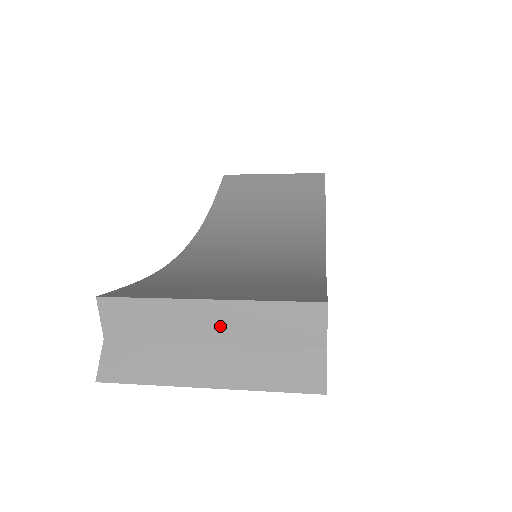
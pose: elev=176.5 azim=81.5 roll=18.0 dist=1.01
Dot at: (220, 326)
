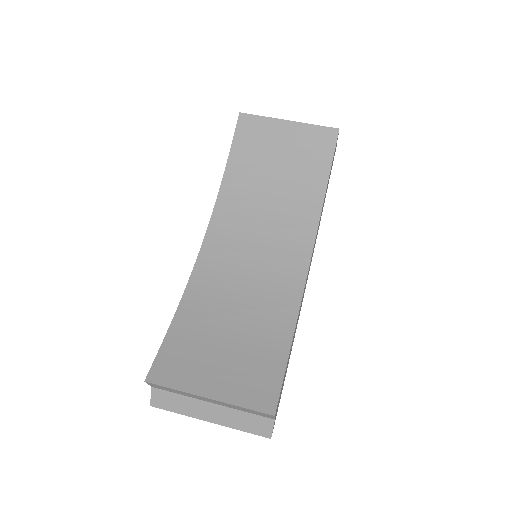
Dot at: (216, 403)
